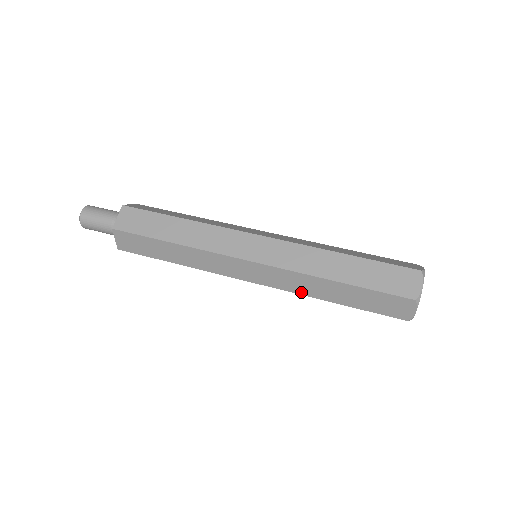
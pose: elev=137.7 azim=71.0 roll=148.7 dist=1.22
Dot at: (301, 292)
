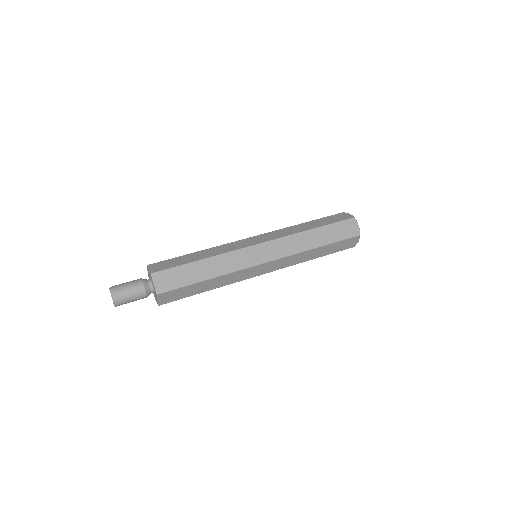
Dot at: (298, 251)
